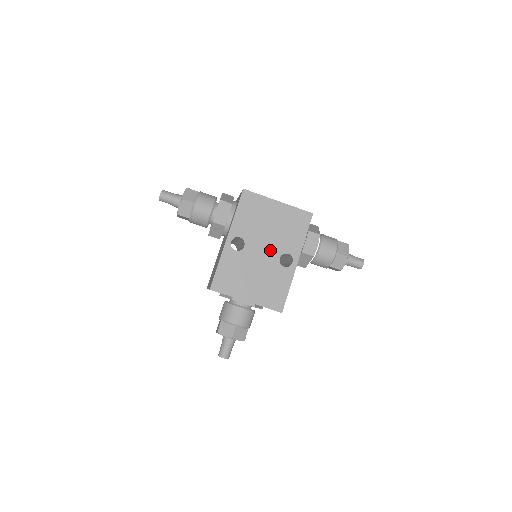
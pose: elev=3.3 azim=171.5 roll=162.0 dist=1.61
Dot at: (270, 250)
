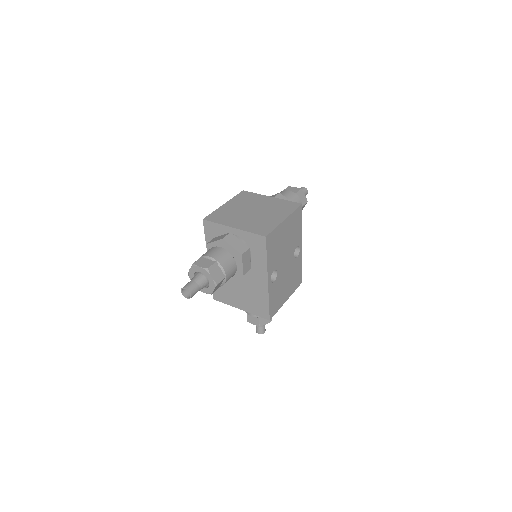
Dot at: (289, 257)
